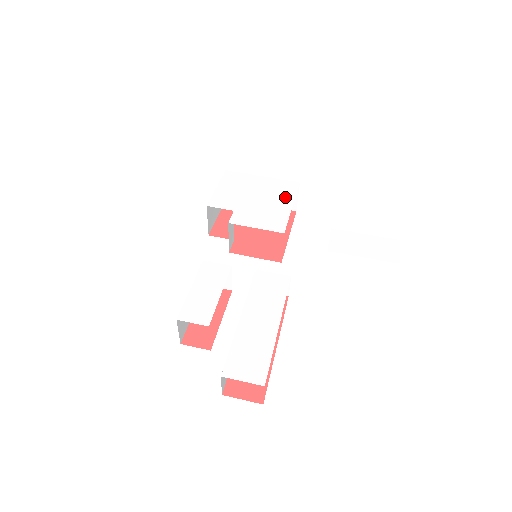
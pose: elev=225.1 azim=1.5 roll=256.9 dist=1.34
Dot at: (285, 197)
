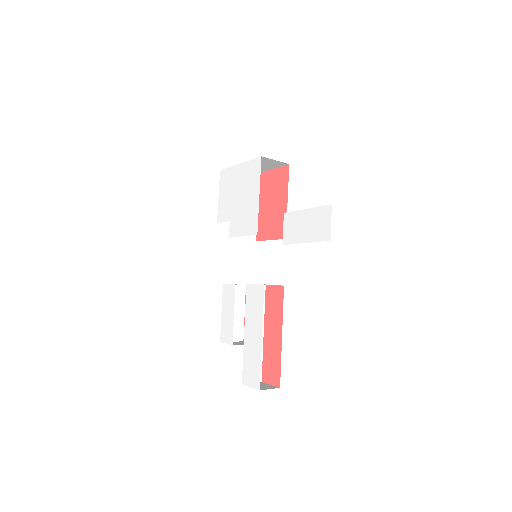
Dot at: (254, 185)
